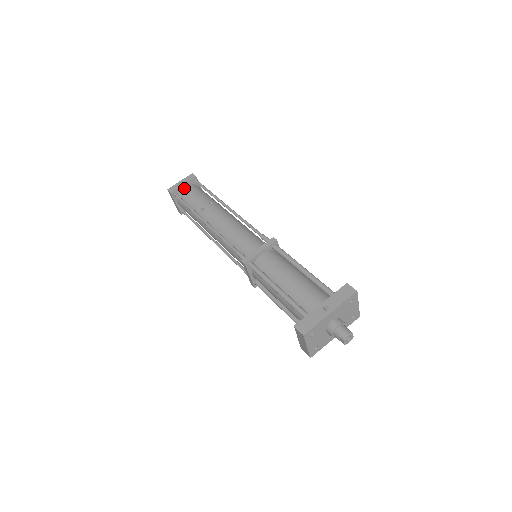
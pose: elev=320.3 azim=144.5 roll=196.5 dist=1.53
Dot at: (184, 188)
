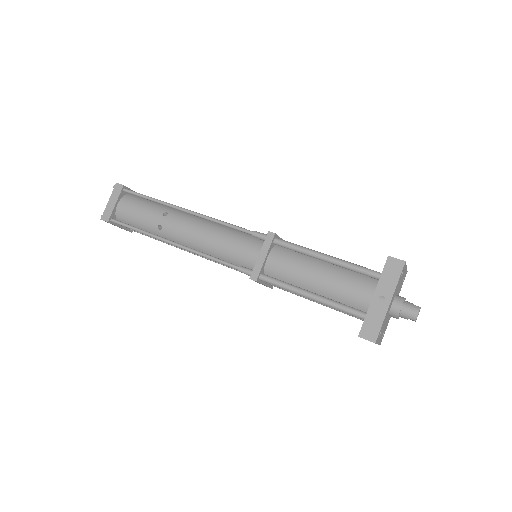
Dot at: (119, 208)
